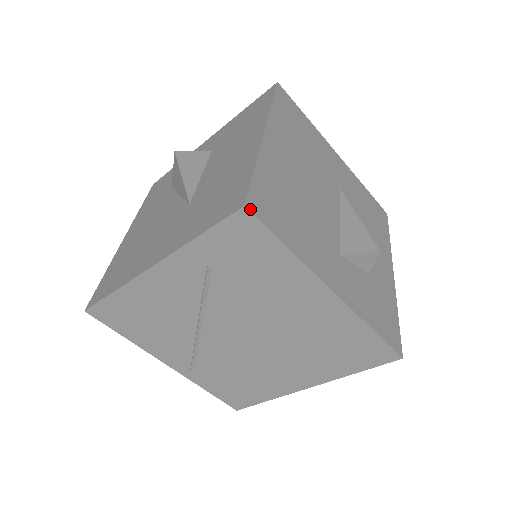
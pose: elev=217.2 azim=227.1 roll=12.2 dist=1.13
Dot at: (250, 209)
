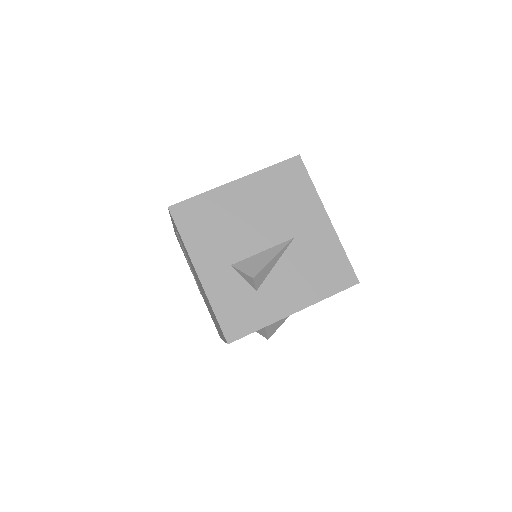
Dot at: (171, 210)
